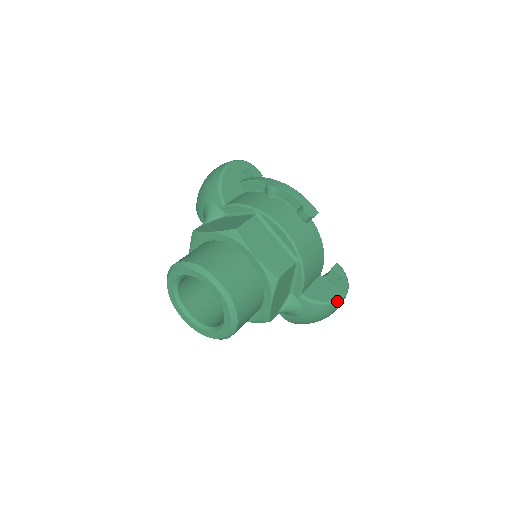
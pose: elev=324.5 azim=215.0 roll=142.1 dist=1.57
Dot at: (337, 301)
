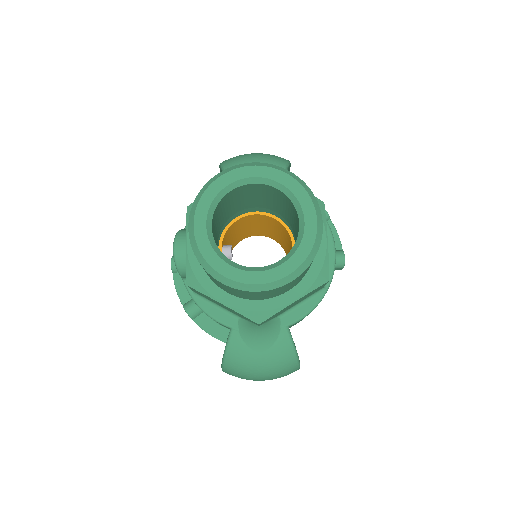
Dot at: occluded
